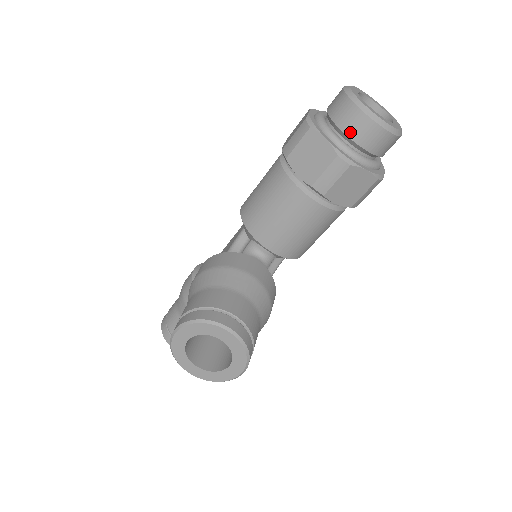
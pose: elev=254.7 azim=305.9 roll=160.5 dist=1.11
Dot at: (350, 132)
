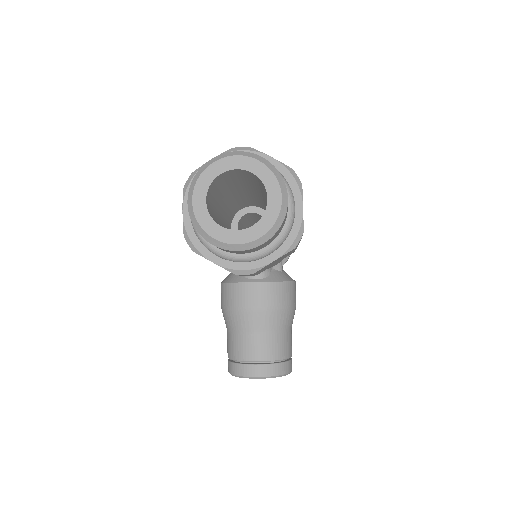
Dot at: occluded
